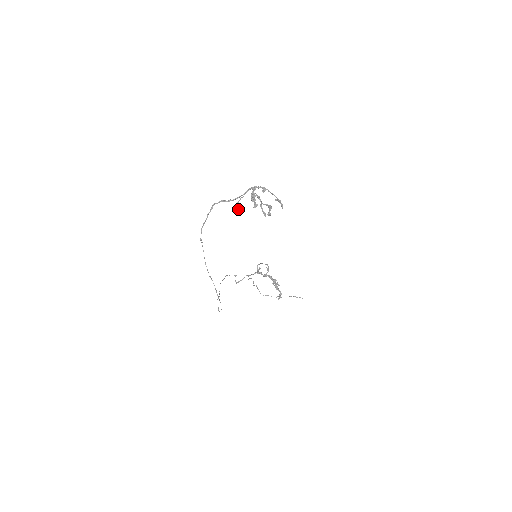
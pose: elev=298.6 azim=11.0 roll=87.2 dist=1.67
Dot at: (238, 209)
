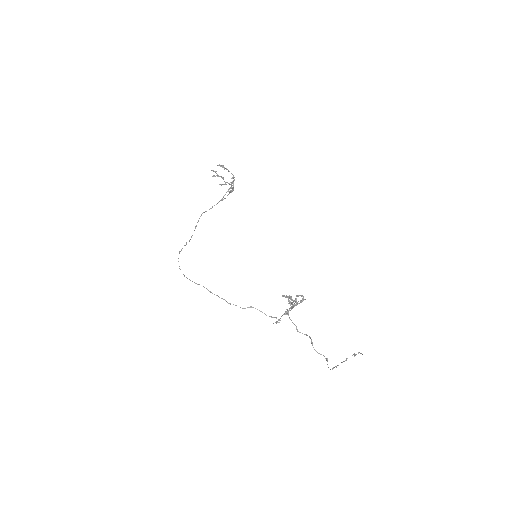
Dot at: (222, 200)
